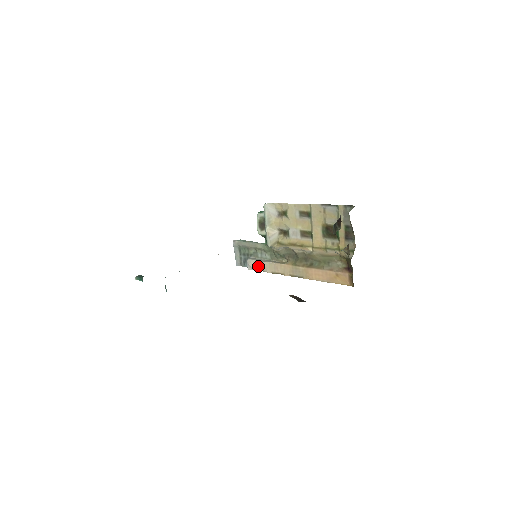
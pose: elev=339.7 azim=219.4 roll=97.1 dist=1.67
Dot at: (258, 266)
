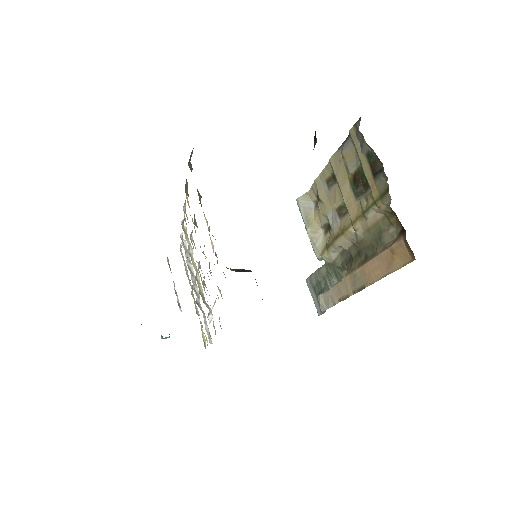
Dot at: (327, 300)
